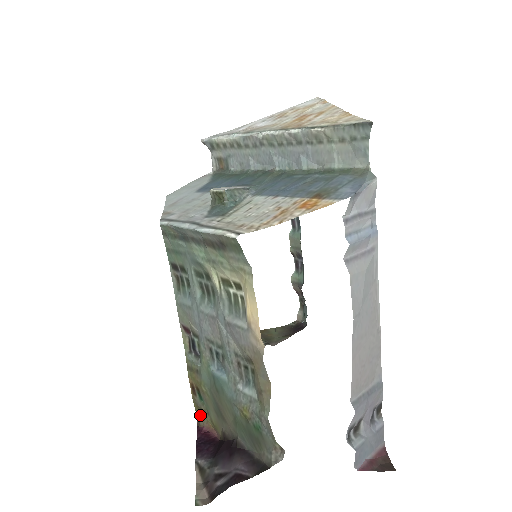
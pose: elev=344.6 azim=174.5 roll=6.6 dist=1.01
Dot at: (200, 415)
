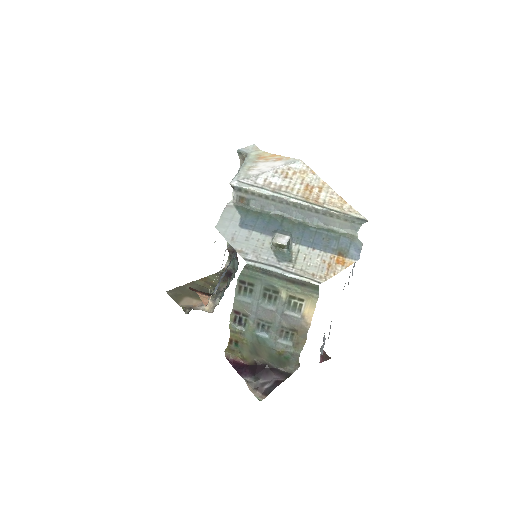
Dot at: (229, 353)
